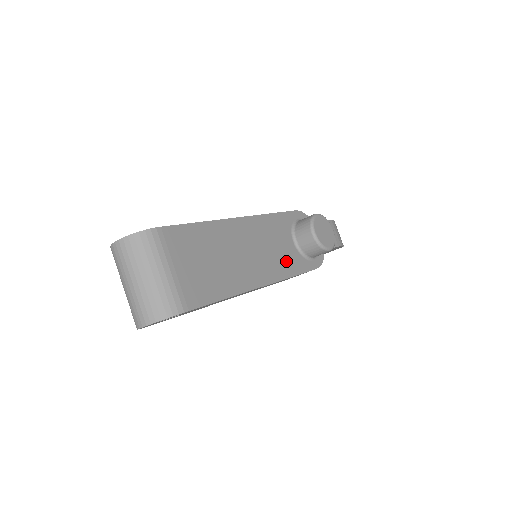
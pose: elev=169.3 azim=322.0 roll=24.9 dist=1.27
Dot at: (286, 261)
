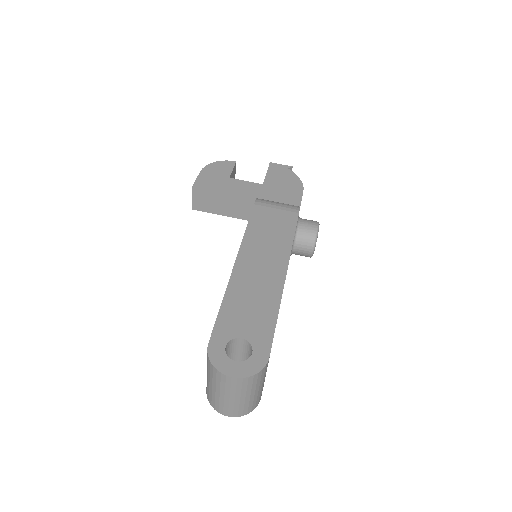
Dot at: occluded
